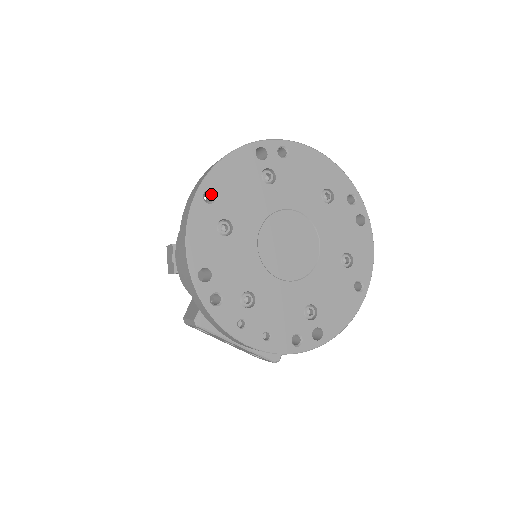
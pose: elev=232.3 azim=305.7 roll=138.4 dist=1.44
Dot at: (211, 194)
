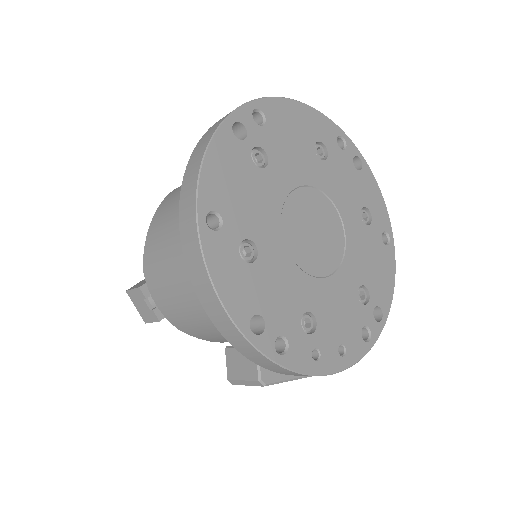
Dot at: (211, 215)
